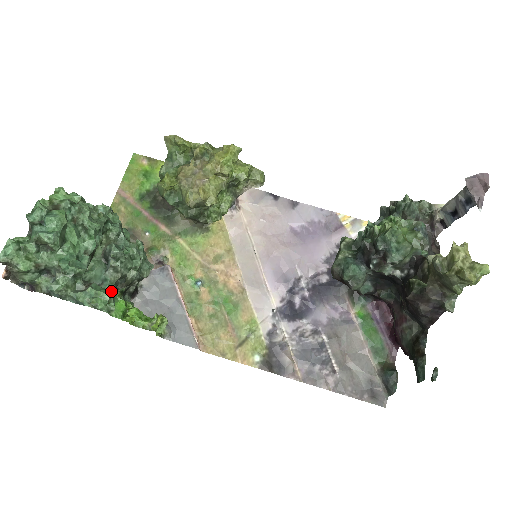
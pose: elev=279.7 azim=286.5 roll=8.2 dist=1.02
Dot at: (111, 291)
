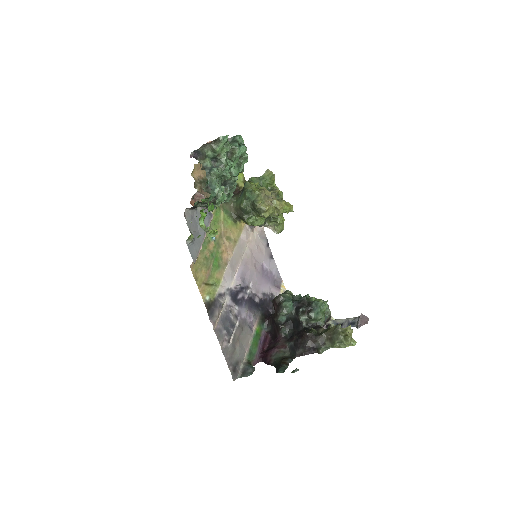
Dot at: (213, 197)
